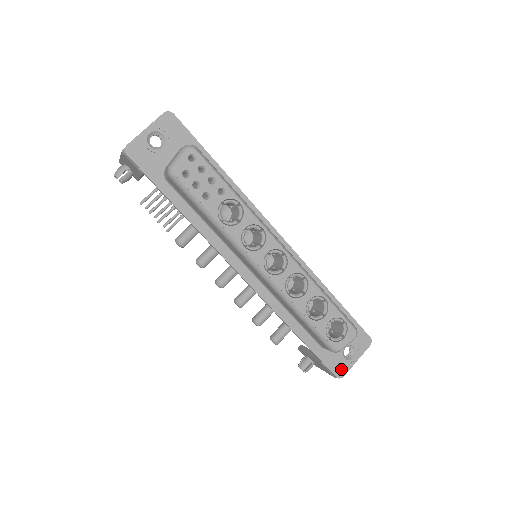
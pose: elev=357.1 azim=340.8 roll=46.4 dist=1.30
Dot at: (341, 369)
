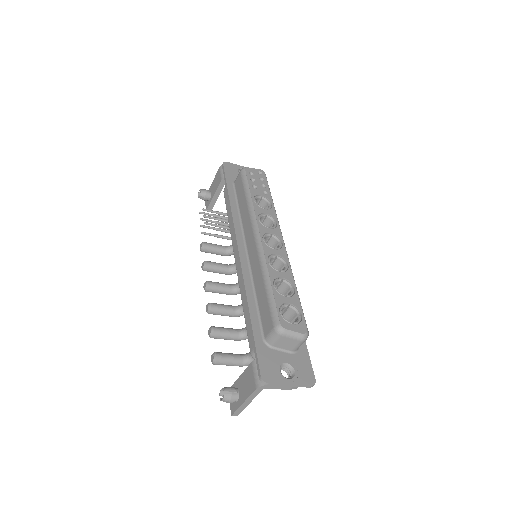
Dot at: (270, 375)
